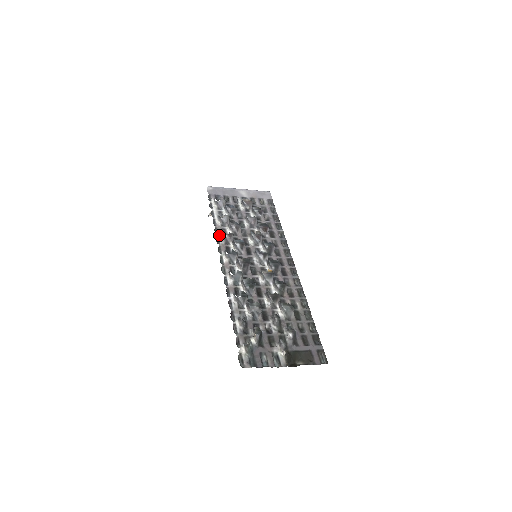
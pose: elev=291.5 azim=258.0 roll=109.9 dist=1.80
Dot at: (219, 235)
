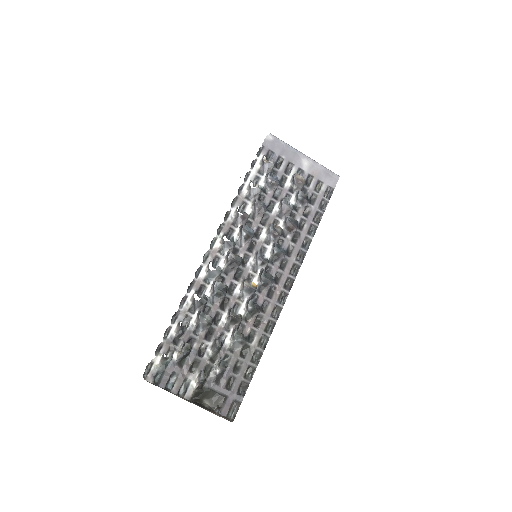
Dot at: (234, 209)
